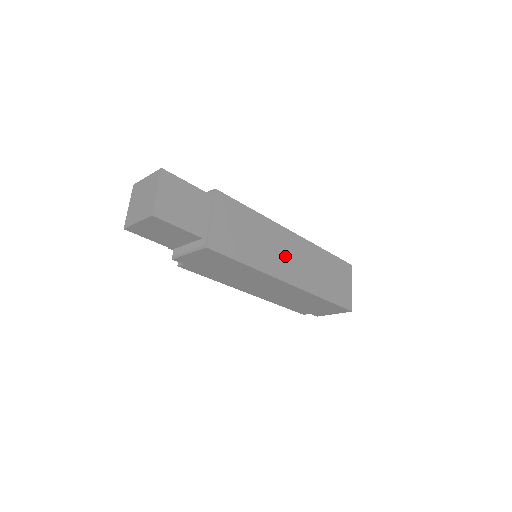
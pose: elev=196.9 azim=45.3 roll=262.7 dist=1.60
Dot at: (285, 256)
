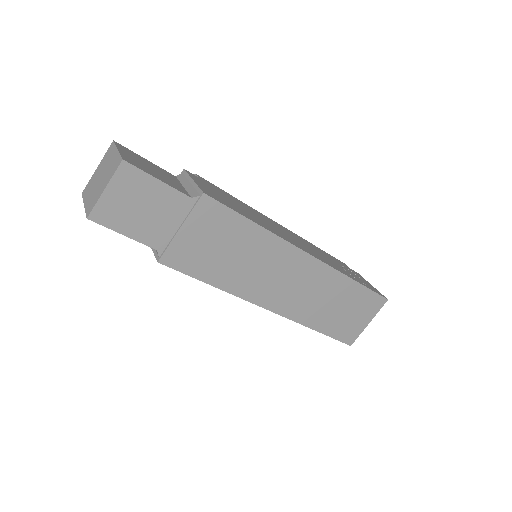
Dot at: (280, 281)
